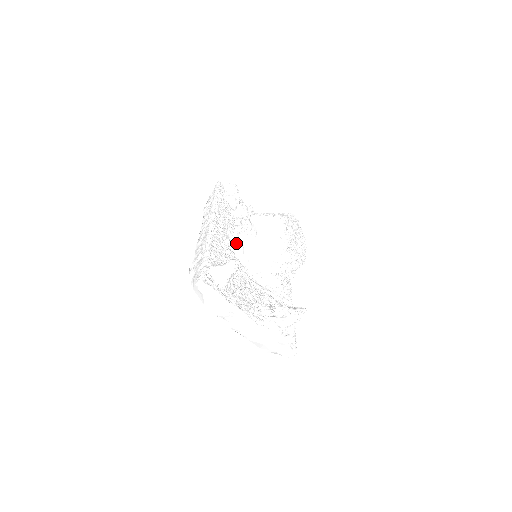
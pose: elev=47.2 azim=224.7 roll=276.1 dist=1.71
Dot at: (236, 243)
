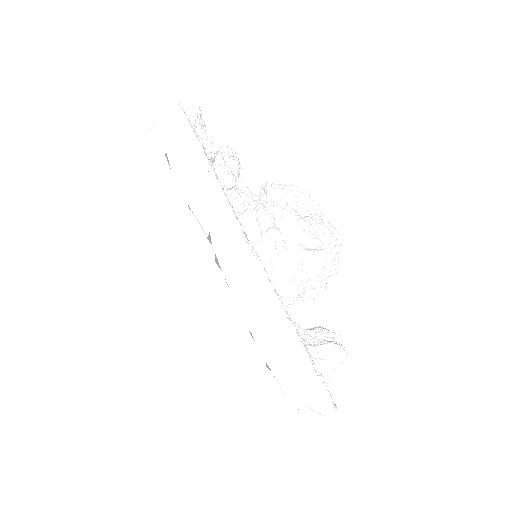
Dot at: (272, 271)
